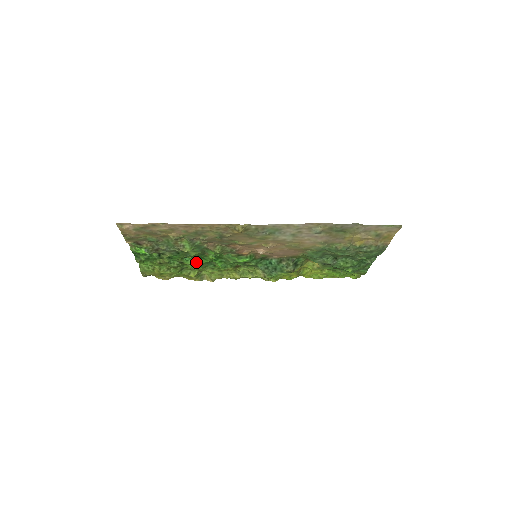
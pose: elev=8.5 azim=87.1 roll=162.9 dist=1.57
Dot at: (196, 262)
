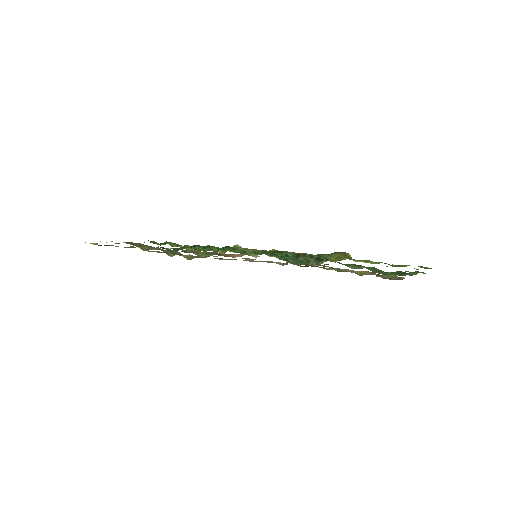
Dot at: (208, 249)
